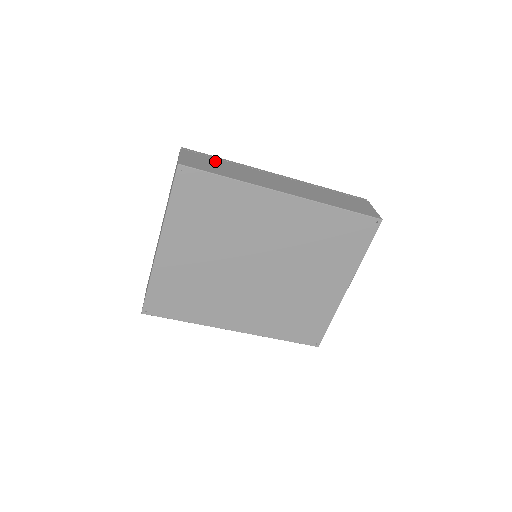
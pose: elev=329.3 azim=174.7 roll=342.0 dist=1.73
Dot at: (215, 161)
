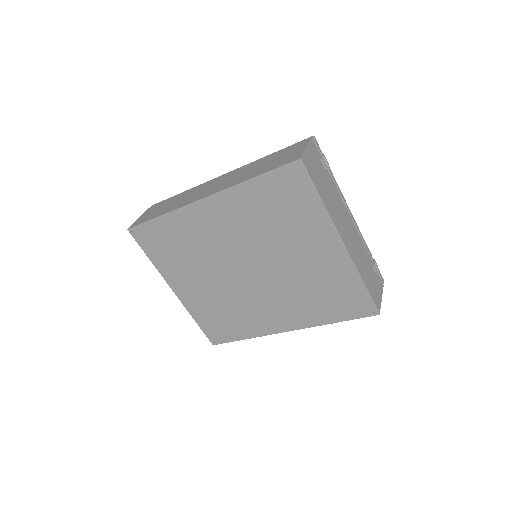
Dot at: (166, 203)
